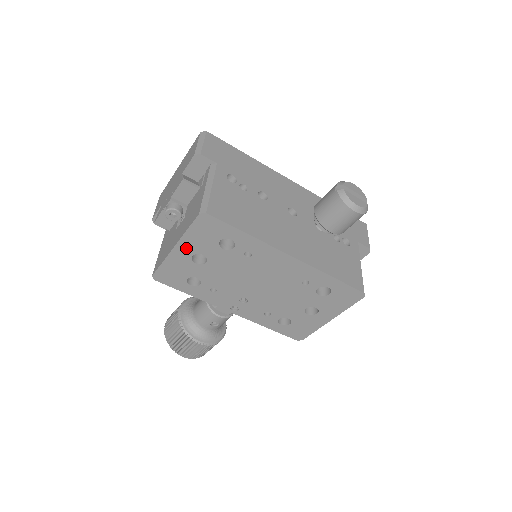
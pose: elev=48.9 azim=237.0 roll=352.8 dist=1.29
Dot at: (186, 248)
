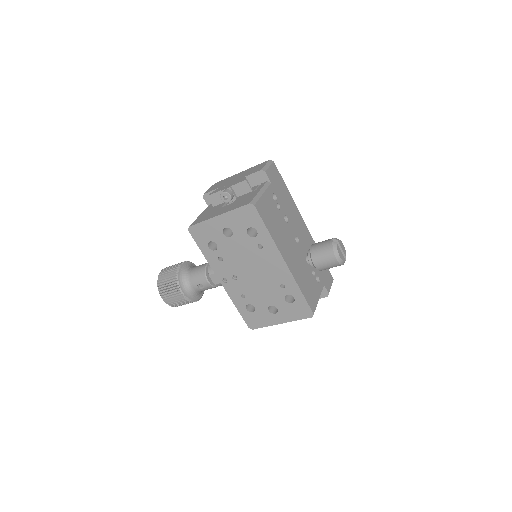
Dot at: (225, 220)
